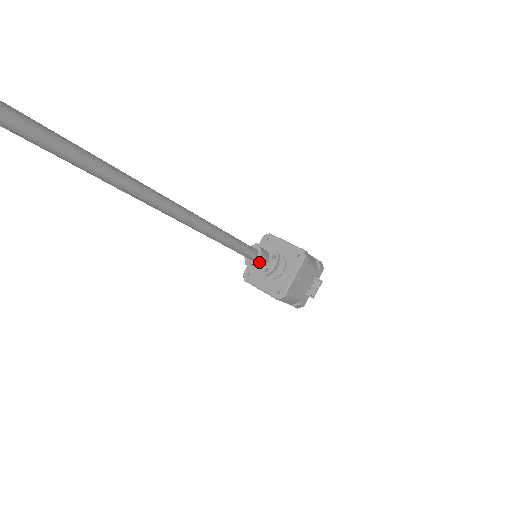
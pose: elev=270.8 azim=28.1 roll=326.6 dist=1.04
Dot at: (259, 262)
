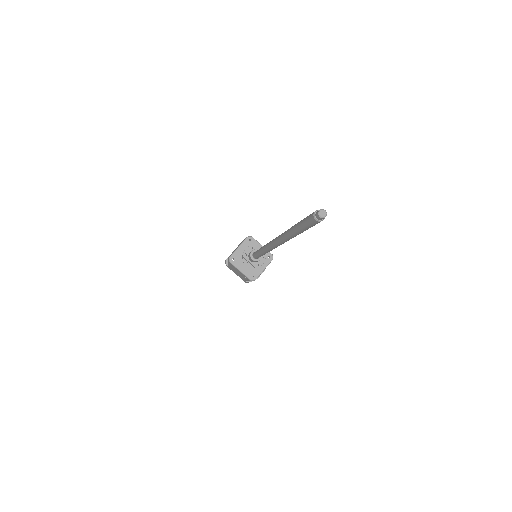
Dot at: occluded
